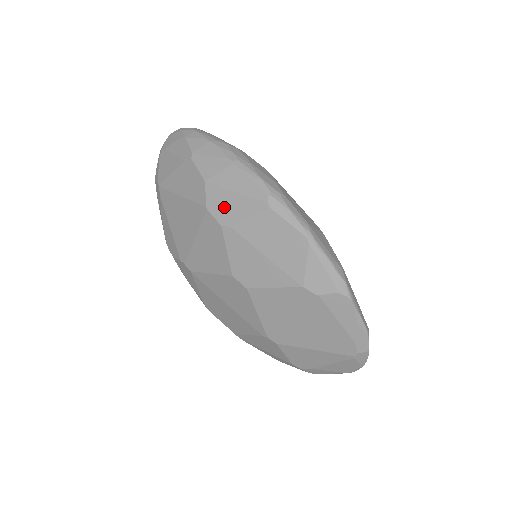
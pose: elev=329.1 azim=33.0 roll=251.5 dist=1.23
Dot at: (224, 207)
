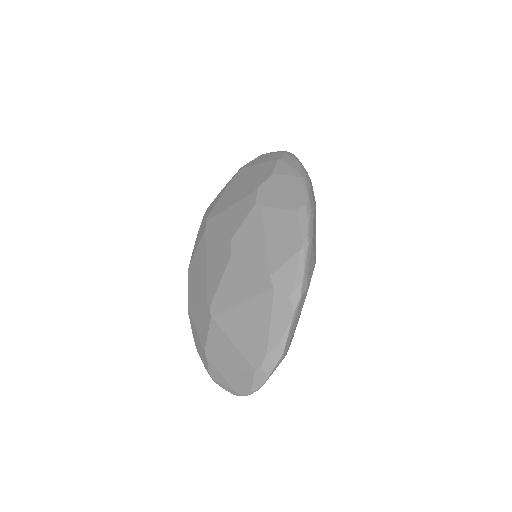
Dot at: (269, 194)
